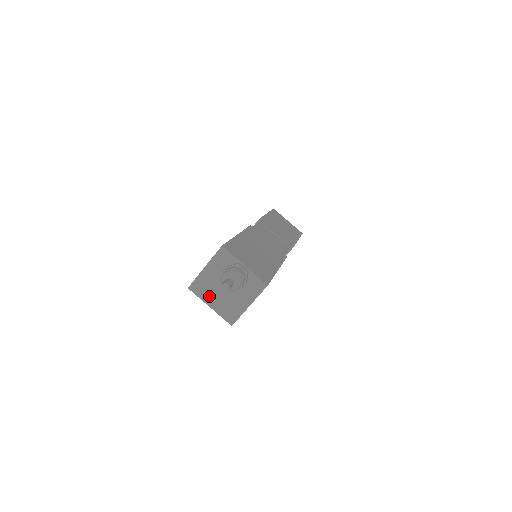
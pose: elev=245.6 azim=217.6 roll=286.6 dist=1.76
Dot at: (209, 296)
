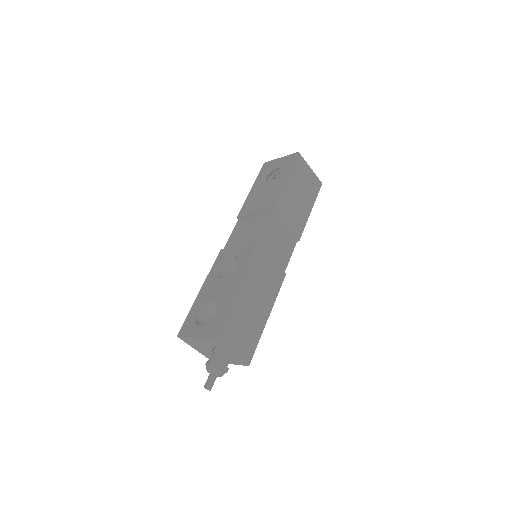
Dot at: (196, 347)
